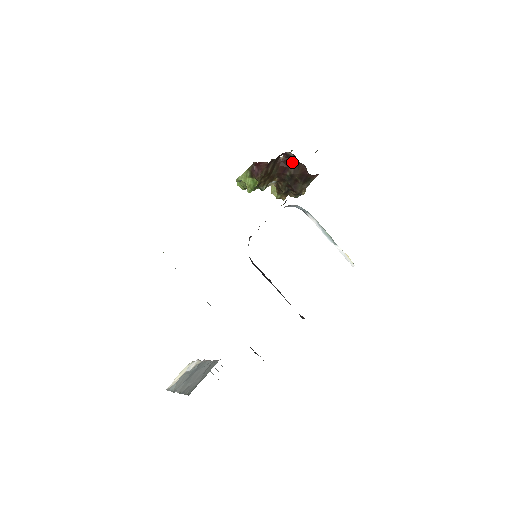
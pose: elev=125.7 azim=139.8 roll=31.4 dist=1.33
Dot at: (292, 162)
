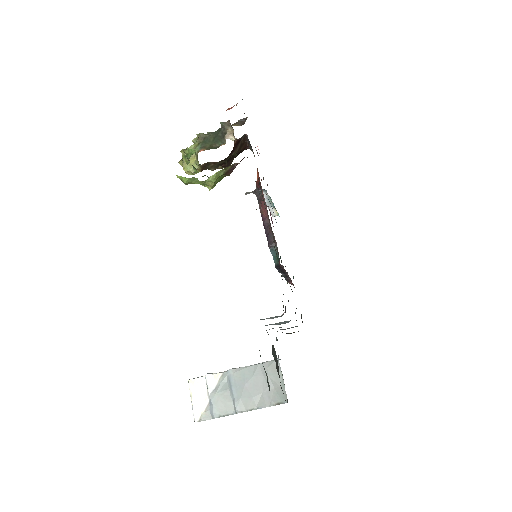
Dot at: (240, 142)
